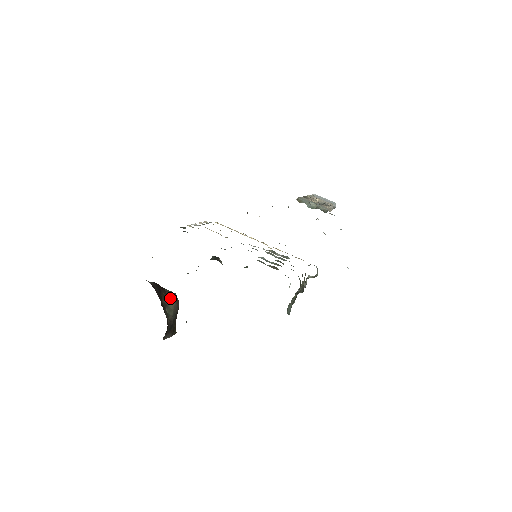
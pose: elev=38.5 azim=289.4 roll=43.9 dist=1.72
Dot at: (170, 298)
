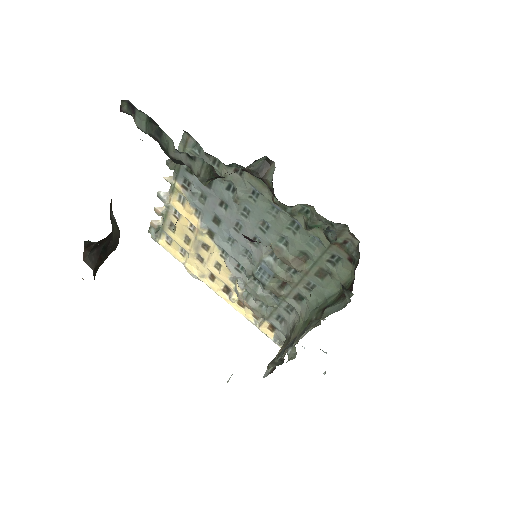
Dot at: (115, 219)
